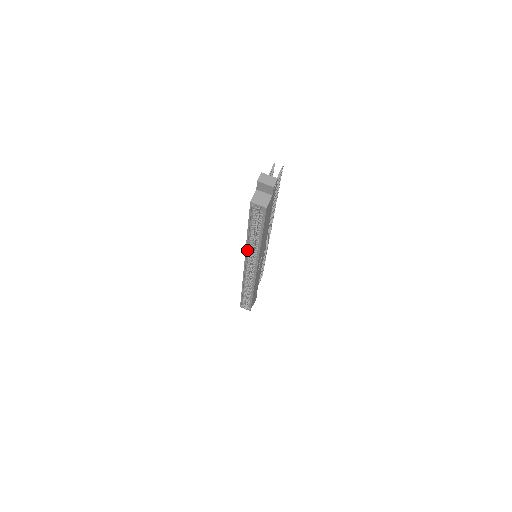
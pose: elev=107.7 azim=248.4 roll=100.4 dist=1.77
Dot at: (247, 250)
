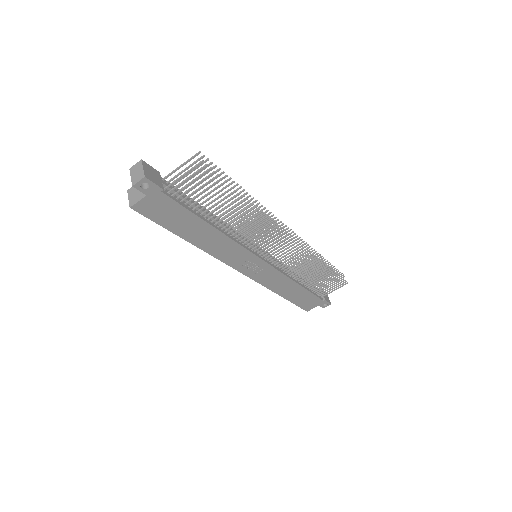
Dot at: occluded
